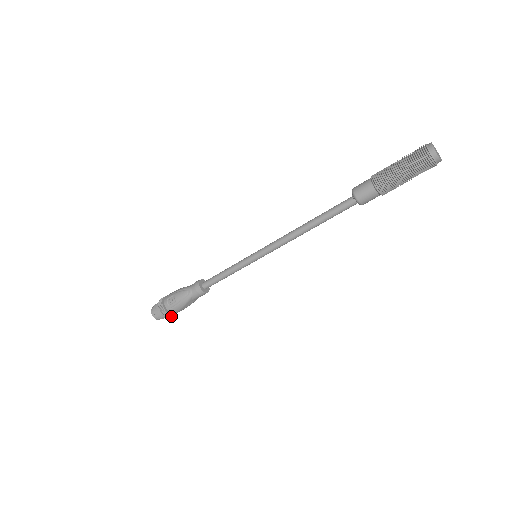
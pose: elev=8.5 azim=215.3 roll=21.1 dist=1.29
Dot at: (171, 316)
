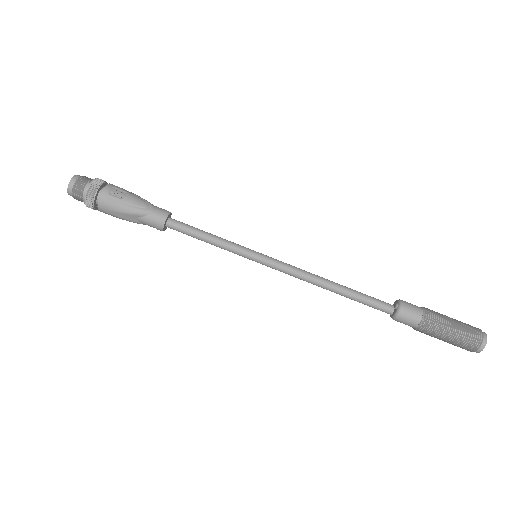
Dot at: (89, 205)
